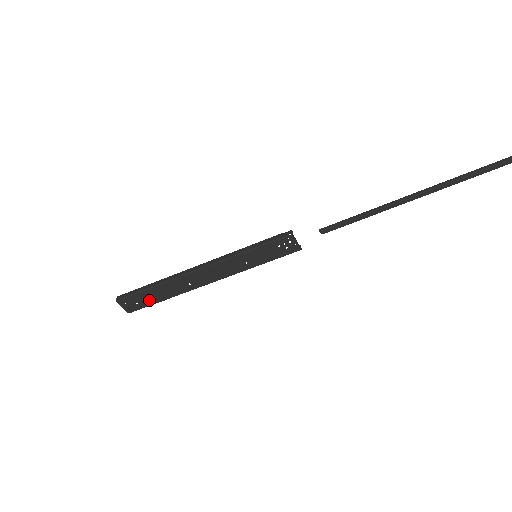
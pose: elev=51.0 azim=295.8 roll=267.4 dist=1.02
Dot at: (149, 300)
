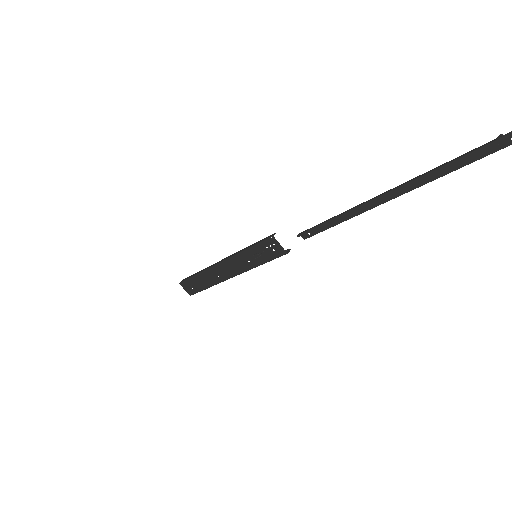
Dot at: (198, 286)
